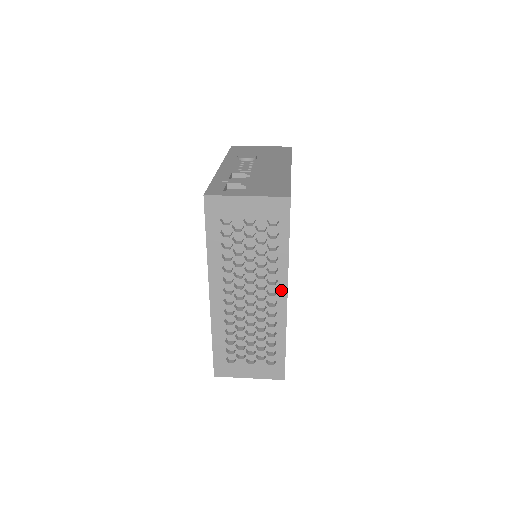
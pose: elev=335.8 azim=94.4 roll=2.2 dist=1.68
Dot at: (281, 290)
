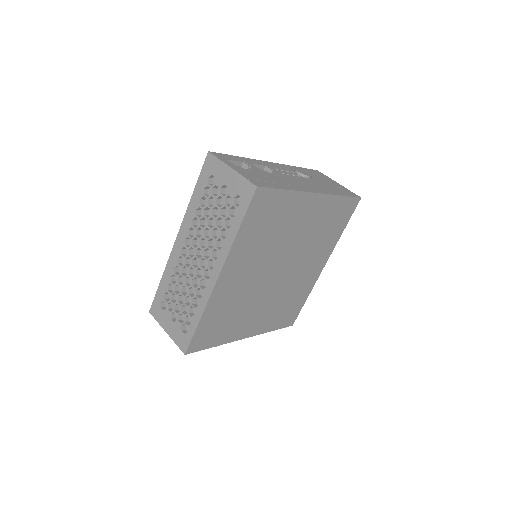
Dot at: (217, 267)
